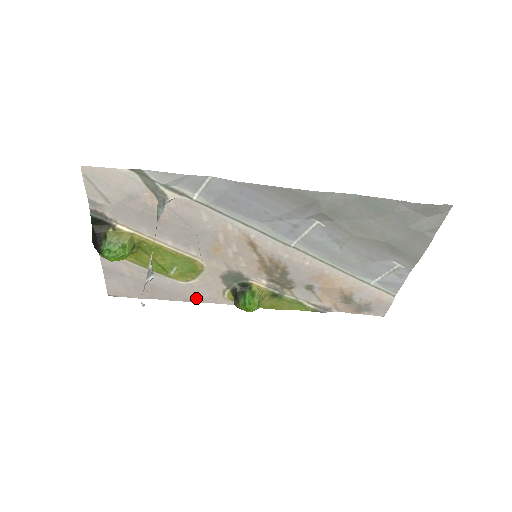
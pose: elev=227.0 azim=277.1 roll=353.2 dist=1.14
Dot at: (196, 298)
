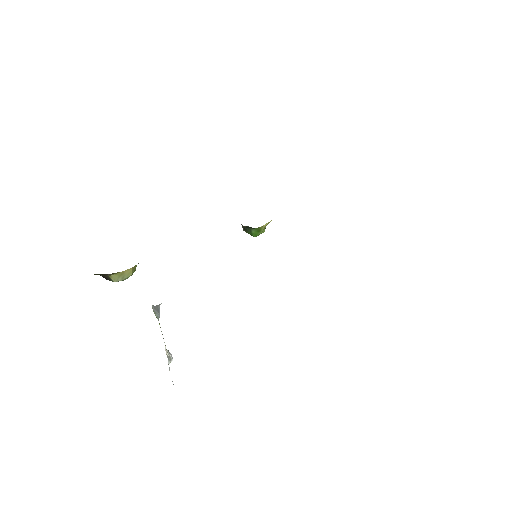
Dot at: occluded
